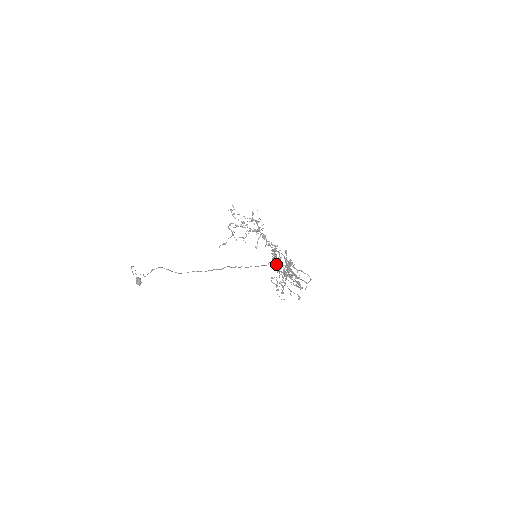
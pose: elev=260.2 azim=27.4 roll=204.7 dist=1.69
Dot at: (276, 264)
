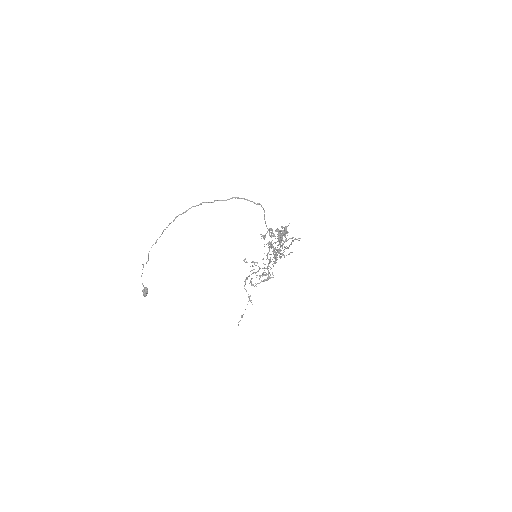
Dot at: (274, 257)
